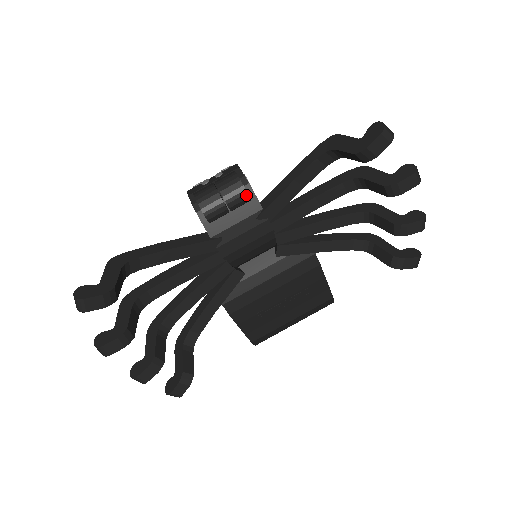
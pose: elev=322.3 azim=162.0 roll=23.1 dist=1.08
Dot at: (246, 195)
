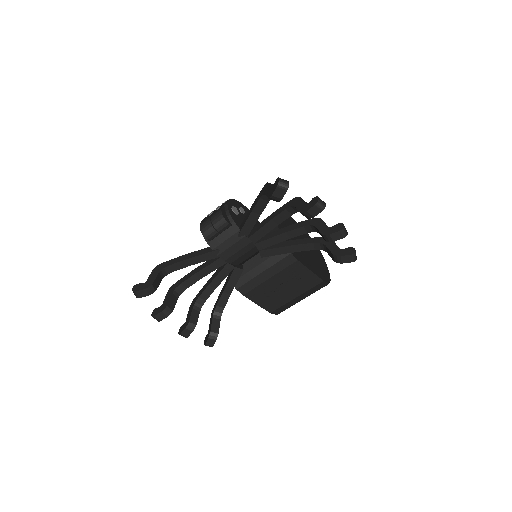
Dot at: (227, 223)
